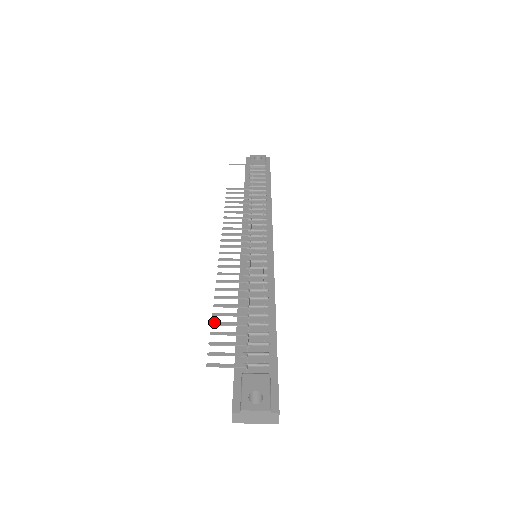
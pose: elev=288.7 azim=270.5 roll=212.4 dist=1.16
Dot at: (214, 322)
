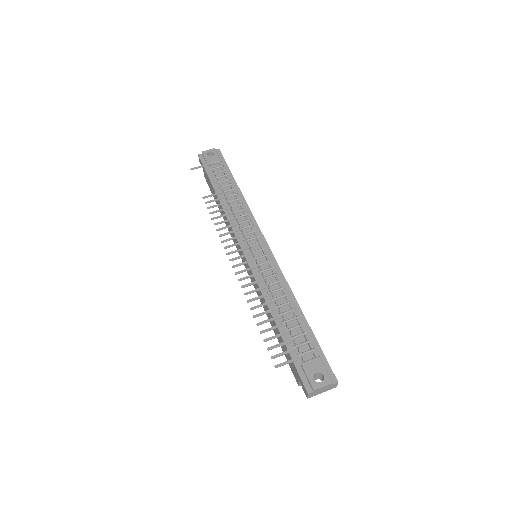
Dot at: (262, 331)
